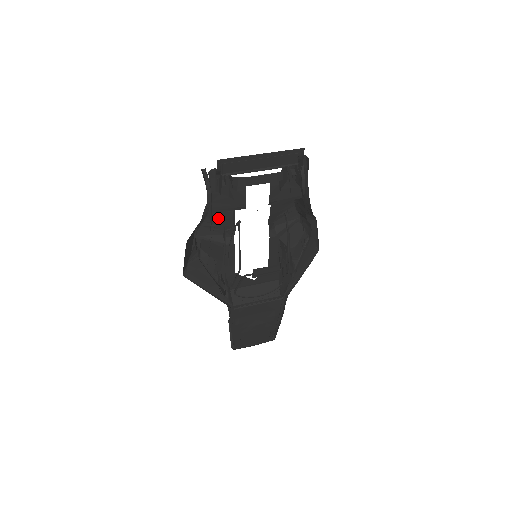
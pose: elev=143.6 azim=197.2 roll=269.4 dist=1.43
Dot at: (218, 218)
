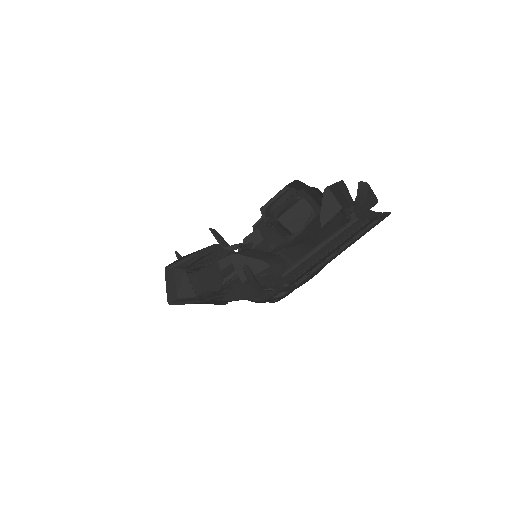
Dot at: occluded
